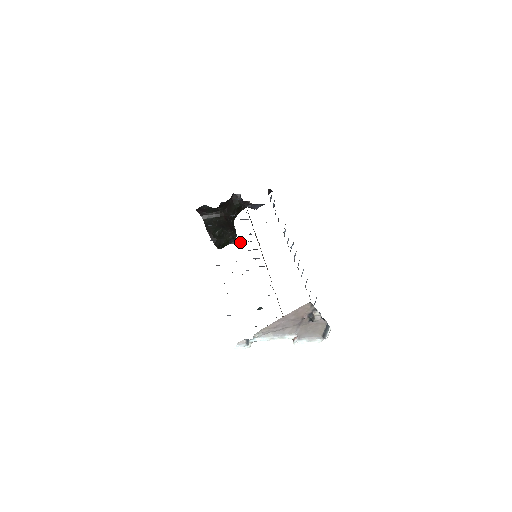
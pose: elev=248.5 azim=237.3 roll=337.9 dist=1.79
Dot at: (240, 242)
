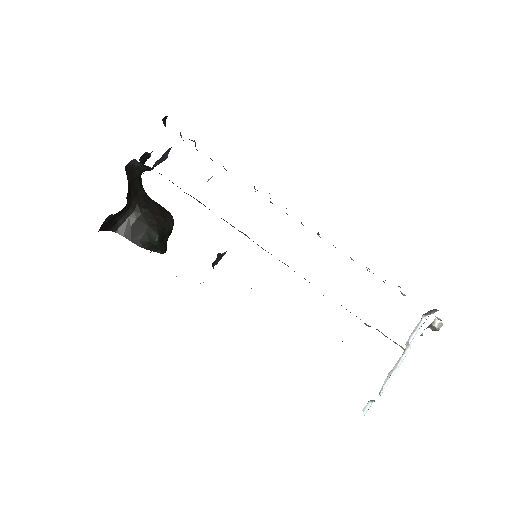
Dot at: (222, 254)
